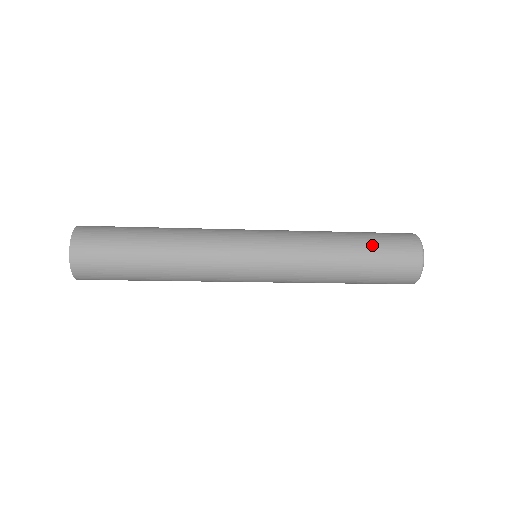
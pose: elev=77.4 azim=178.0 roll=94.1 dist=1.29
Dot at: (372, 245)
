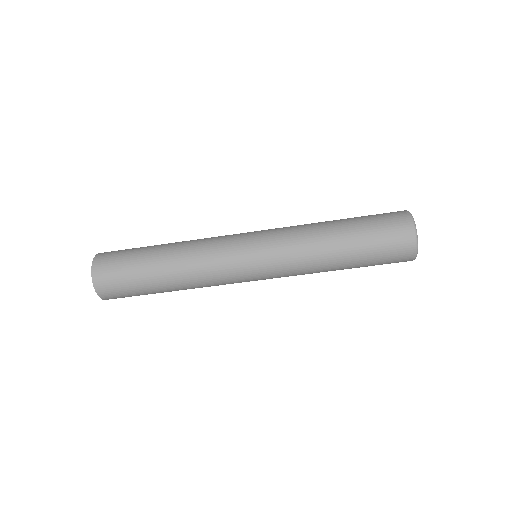
Dot at: (360, 221)
